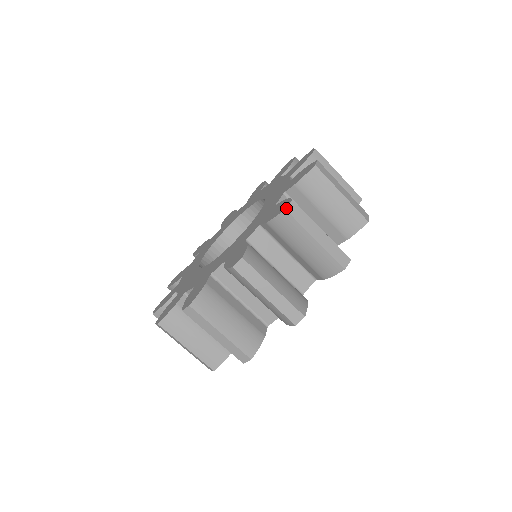
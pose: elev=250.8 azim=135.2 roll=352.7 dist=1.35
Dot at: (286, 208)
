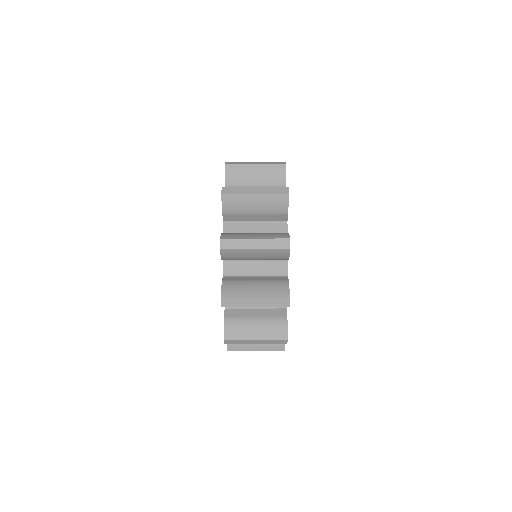
Dot at: occluded
